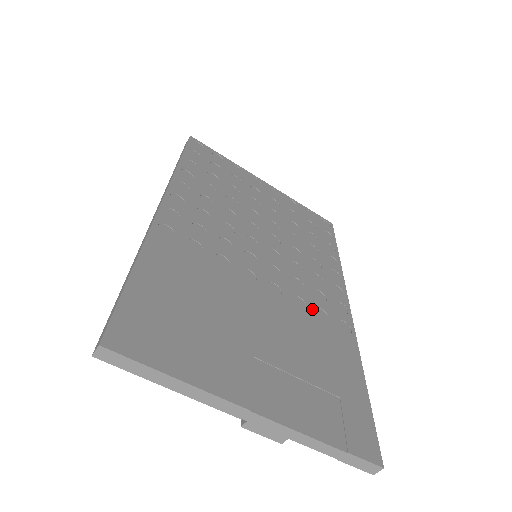
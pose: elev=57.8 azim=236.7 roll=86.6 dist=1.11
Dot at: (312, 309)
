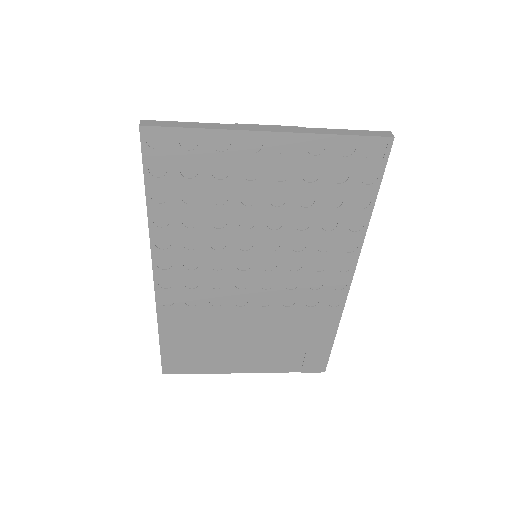
Dot at: (301, 302)
